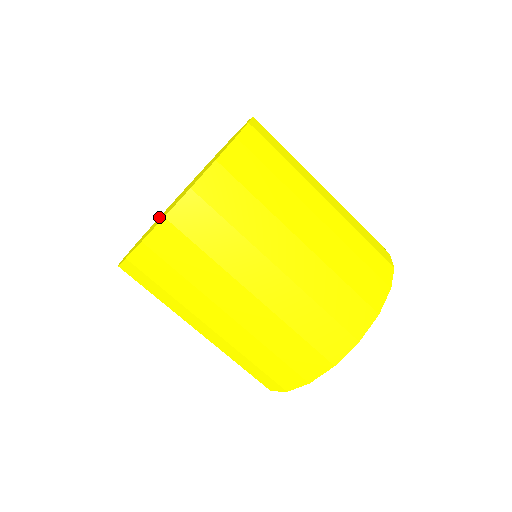
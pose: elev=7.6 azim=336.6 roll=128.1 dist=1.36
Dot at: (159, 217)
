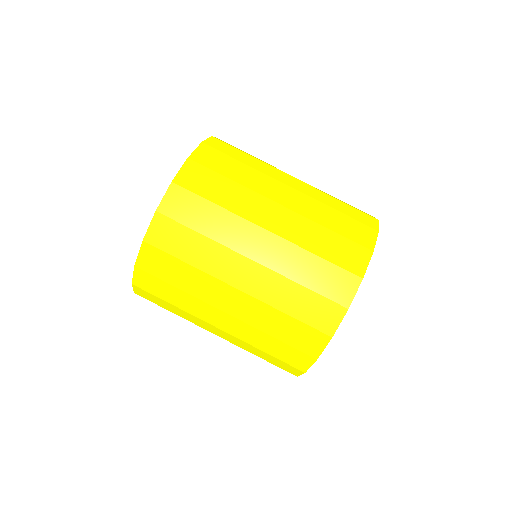
Dot at: occluded
